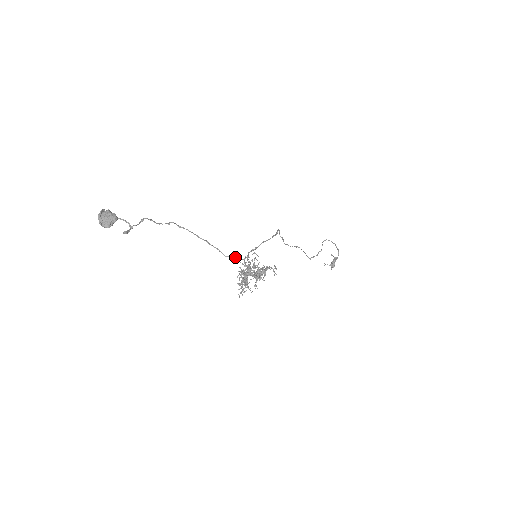
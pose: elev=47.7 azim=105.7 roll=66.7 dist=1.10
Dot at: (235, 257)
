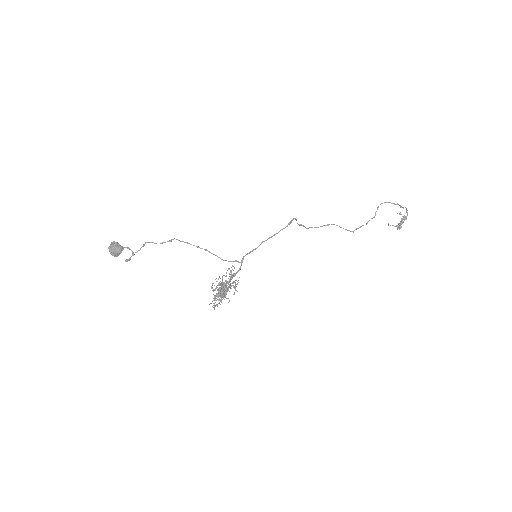
Dot at: (233, 261)
